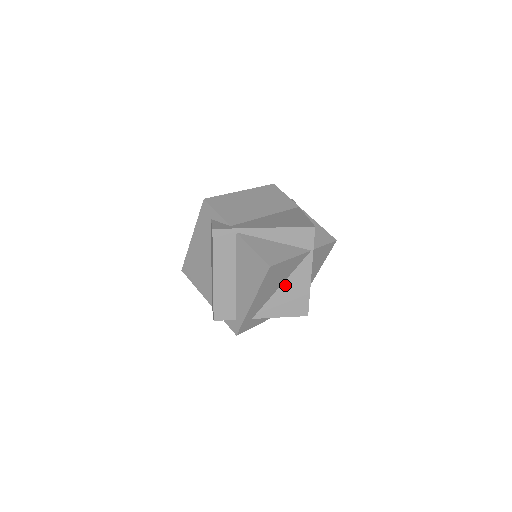
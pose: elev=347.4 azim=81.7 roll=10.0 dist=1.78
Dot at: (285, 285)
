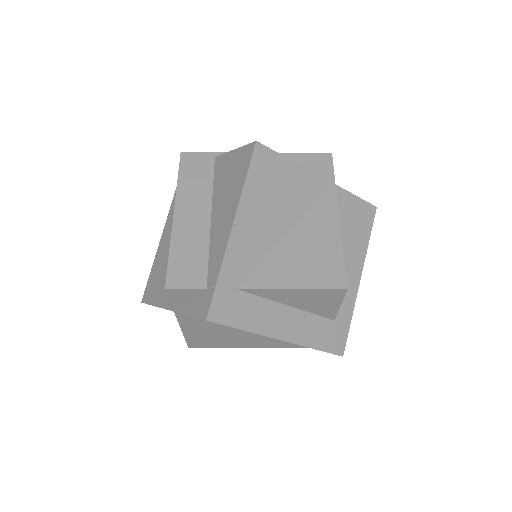
Dot at: (295, 232)
